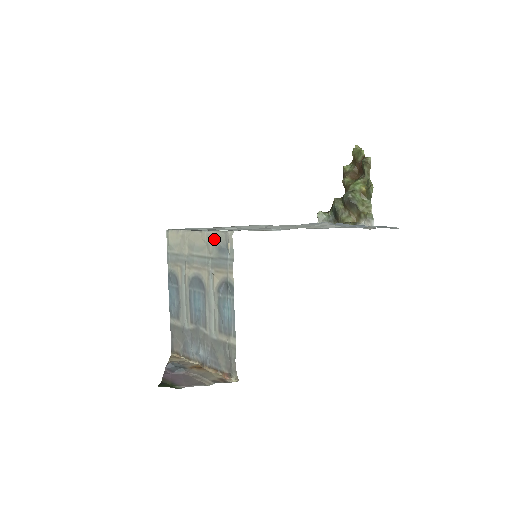
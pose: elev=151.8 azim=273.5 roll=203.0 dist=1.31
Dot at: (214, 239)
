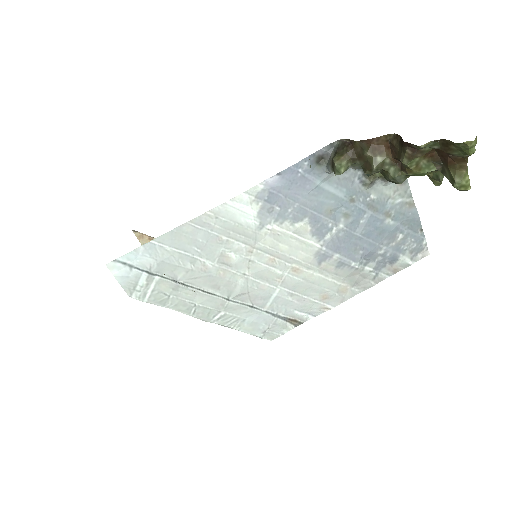
Dot at: occluded
